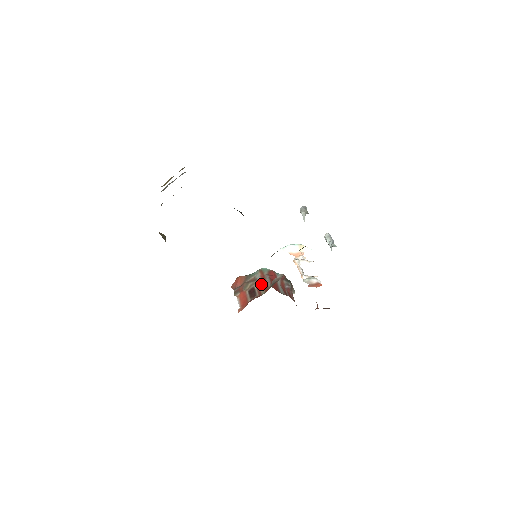
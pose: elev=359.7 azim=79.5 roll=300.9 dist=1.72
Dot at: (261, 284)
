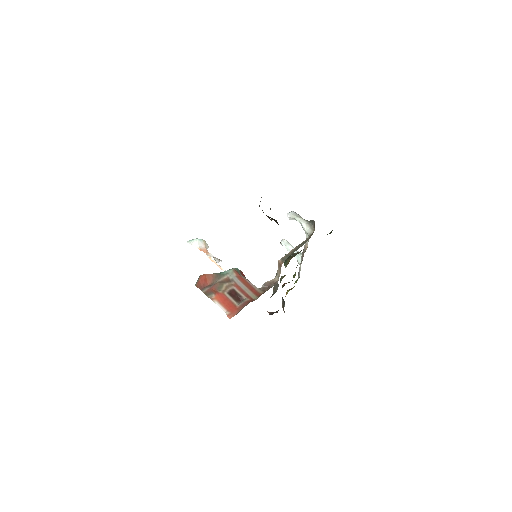
Dot at: (244, 286)
